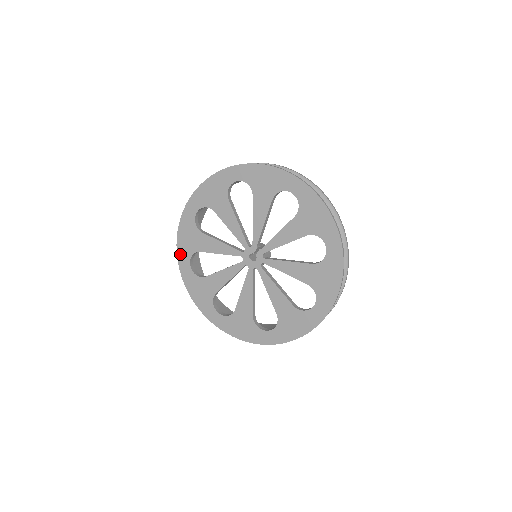
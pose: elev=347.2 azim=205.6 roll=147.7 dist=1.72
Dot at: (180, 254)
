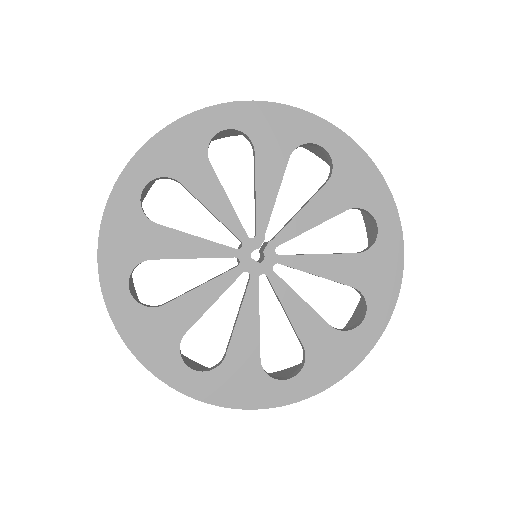
Dot at: (106, 269)
